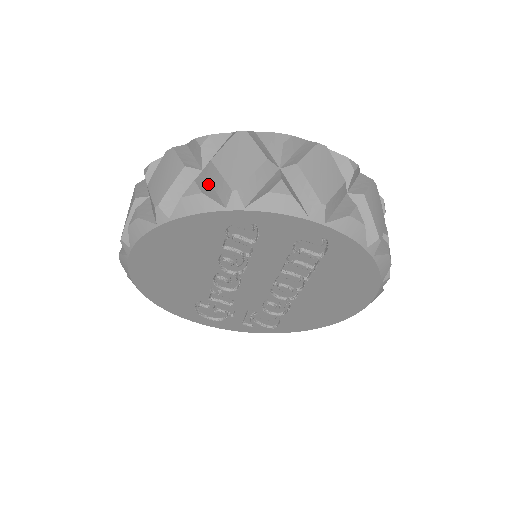
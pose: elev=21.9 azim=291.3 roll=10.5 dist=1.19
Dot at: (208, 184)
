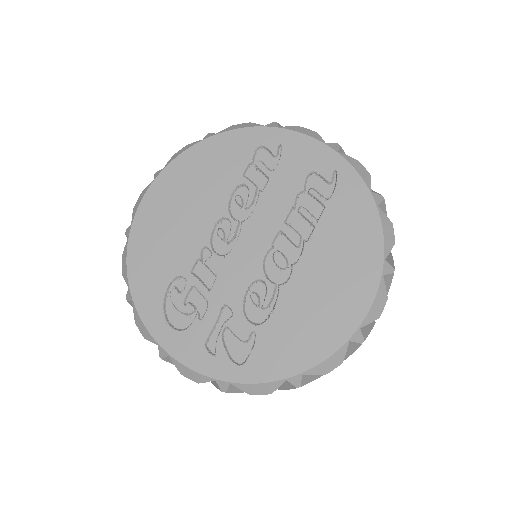
Dot at: occluded
